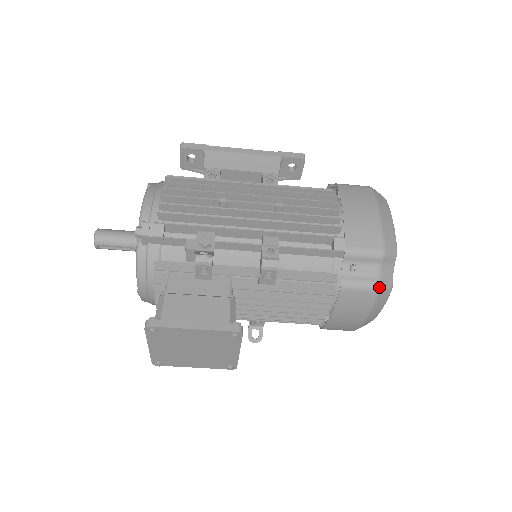
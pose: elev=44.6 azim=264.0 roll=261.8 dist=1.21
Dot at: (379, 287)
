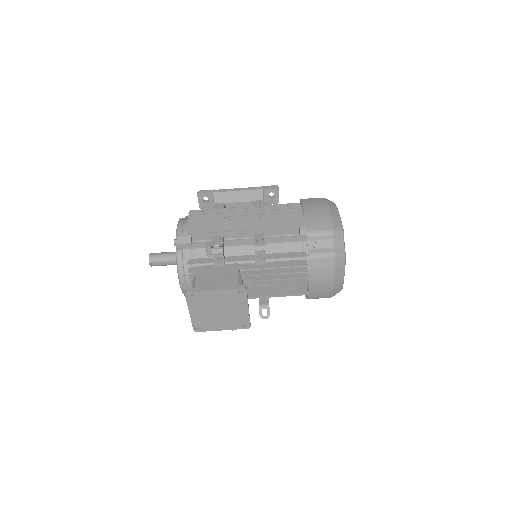
Dot at: (334, 254)
